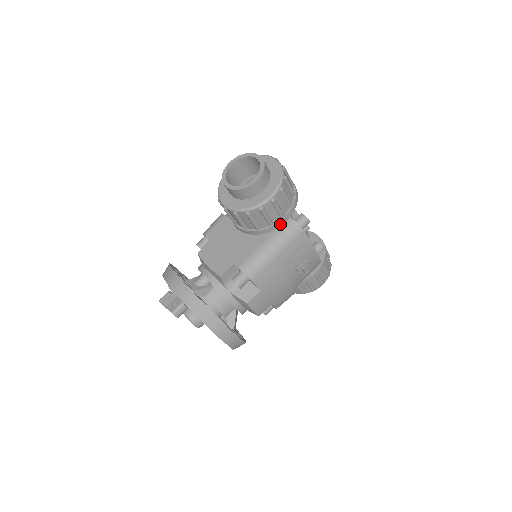
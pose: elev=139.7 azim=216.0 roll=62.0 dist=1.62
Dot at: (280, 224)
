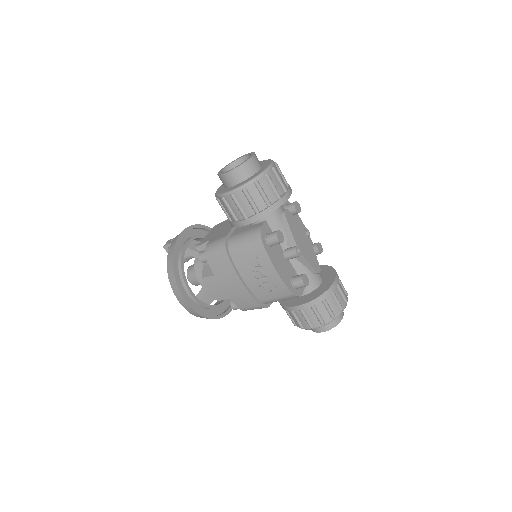
Dot at: (242, 224)
